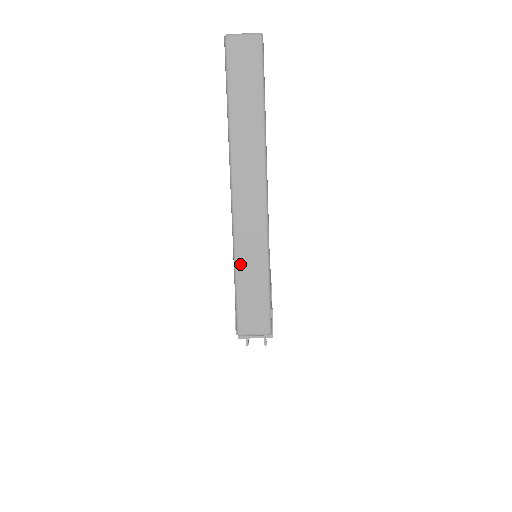
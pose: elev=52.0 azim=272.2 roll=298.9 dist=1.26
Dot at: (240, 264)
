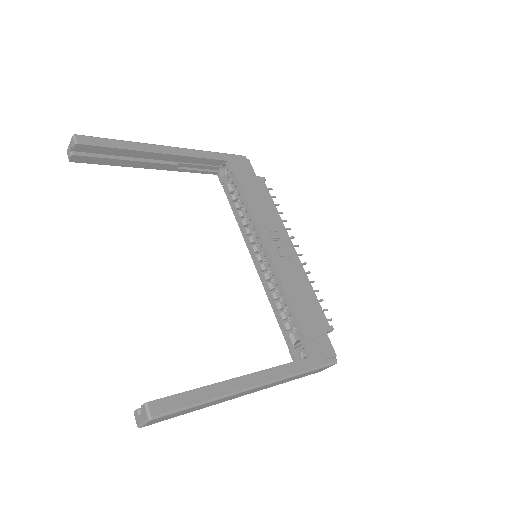
Dot at: (288, 381)
